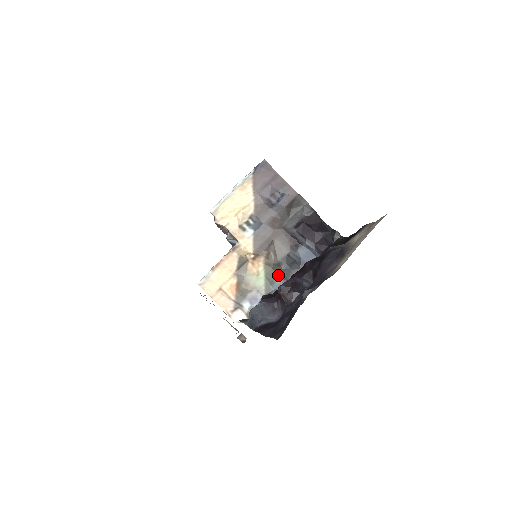
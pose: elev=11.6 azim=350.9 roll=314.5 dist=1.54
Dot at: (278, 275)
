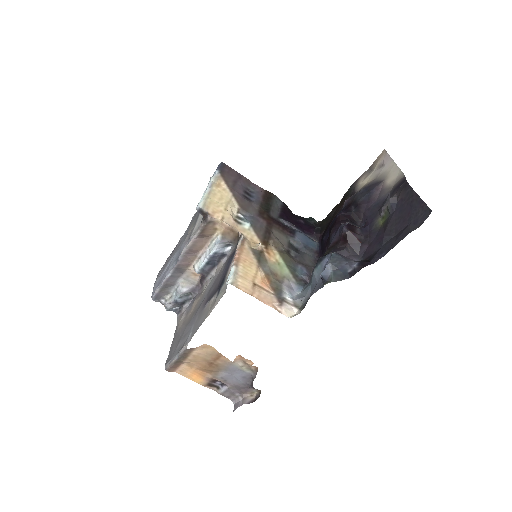
Dot at: (294, 261)
